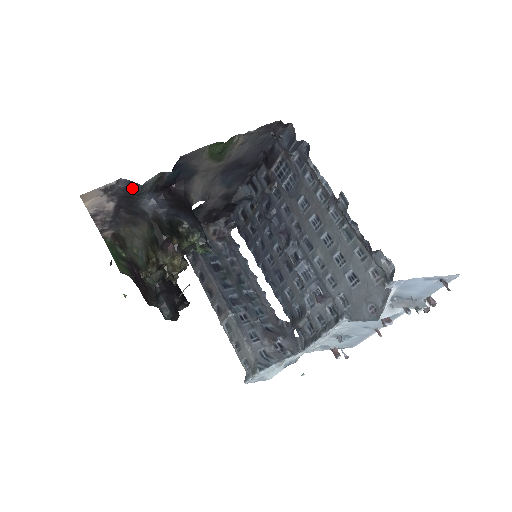
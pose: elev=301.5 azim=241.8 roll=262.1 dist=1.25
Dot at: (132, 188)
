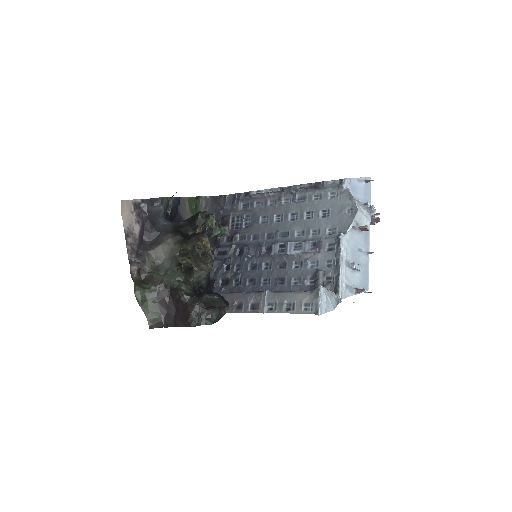
Dot at: (153, 204)
